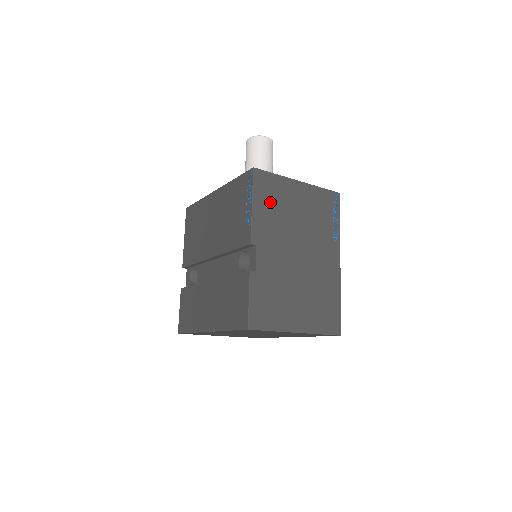
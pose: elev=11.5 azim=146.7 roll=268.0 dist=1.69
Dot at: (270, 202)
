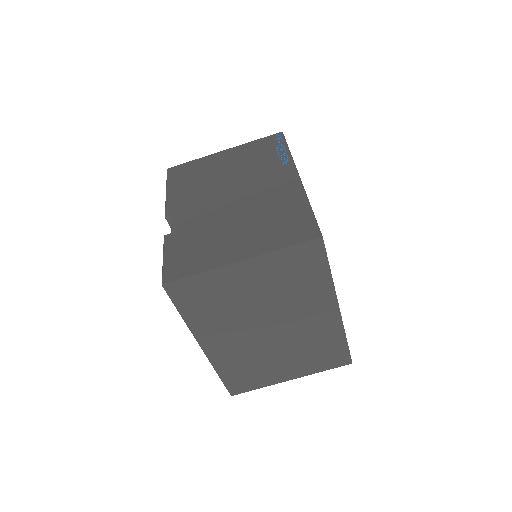
Dot at: (188, 180)
